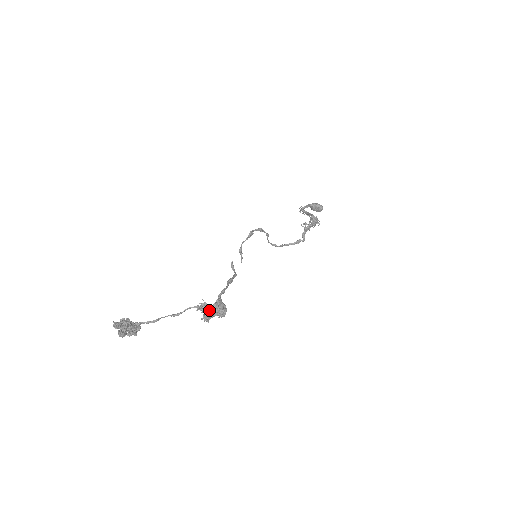
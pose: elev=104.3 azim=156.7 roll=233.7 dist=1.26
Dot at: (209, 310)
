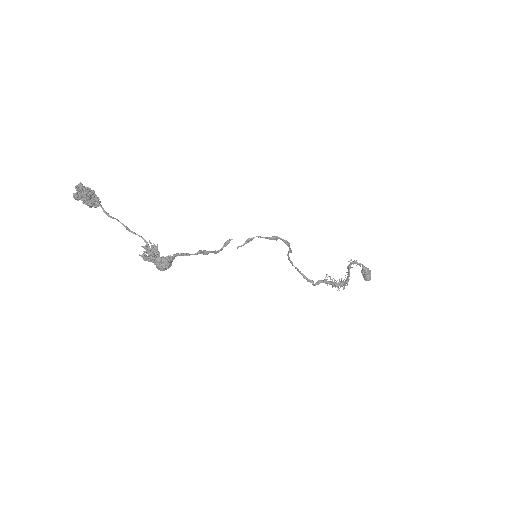
Dot at: (150, 257)
